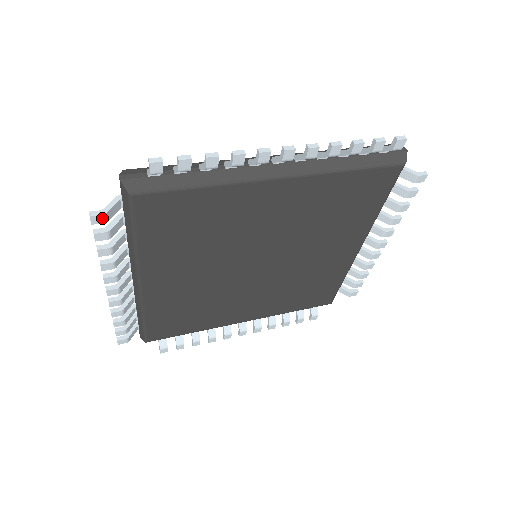
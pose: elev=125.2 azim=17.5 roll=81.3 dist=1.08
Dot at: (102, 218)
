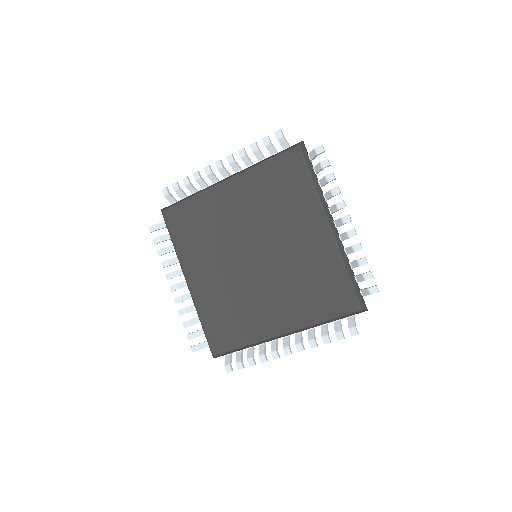
Dot at: (280, 136)
